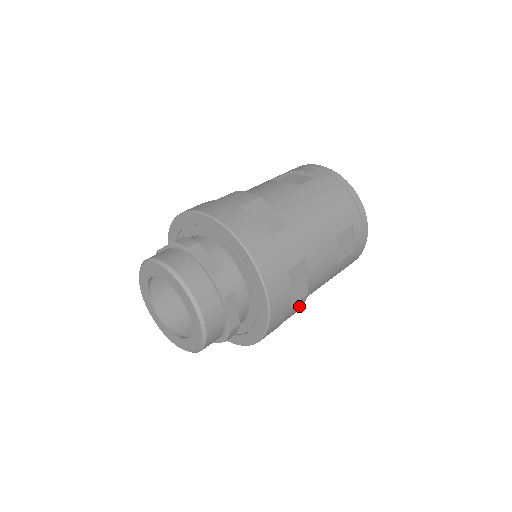
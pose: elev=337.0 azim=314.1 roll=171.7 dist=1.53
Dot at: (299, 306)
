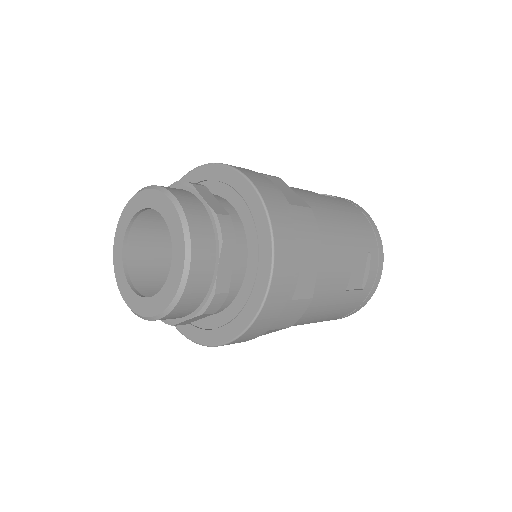
Dot at: (299, 311)
